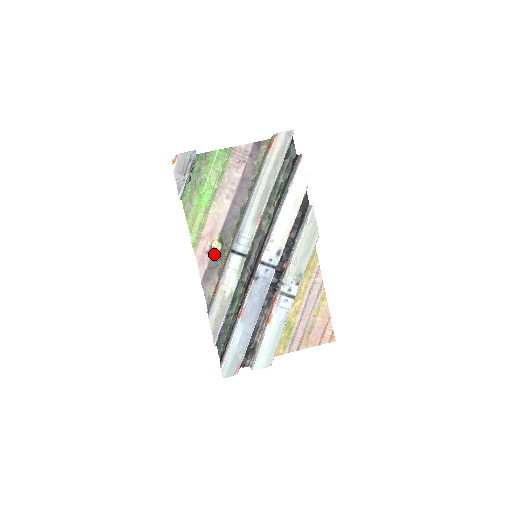
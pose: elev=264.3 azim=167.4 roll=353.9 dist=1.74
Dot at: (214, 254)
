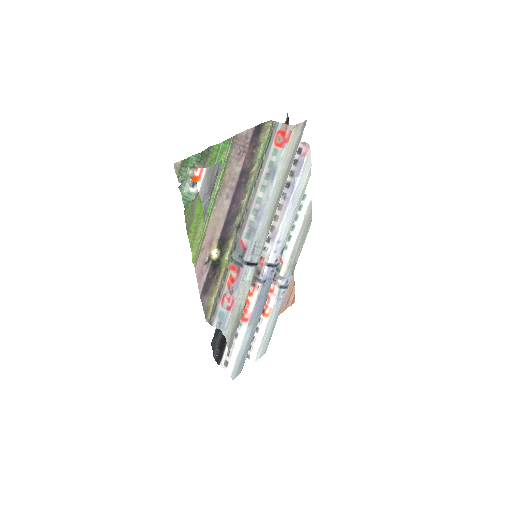
Dot at: (213, 263)
